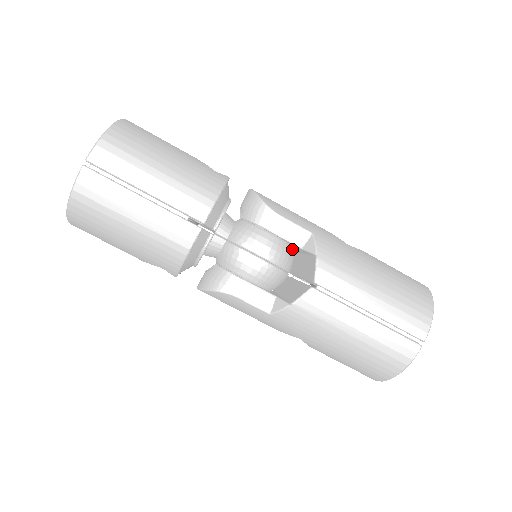
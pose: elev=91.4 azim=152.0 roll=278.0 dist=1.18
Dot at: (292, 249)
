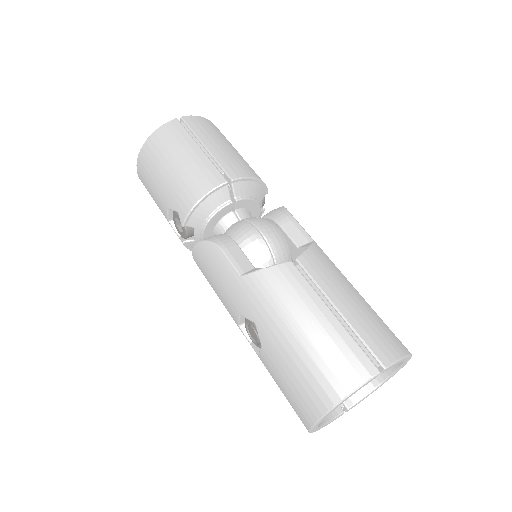
Dot at: (290, 257)
